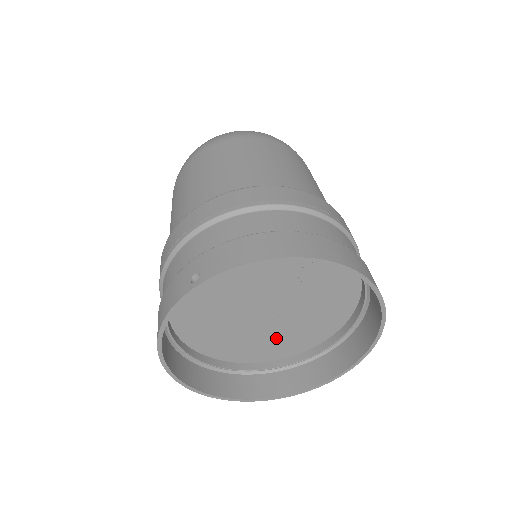
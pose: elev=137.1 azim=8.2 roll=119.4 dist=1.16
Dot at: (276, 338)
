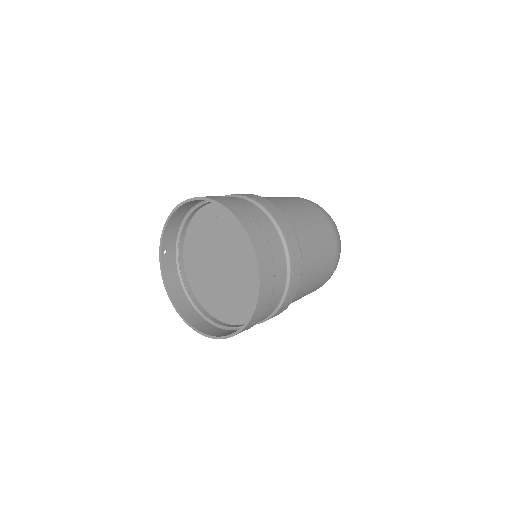
Dot at: (248, 288)
